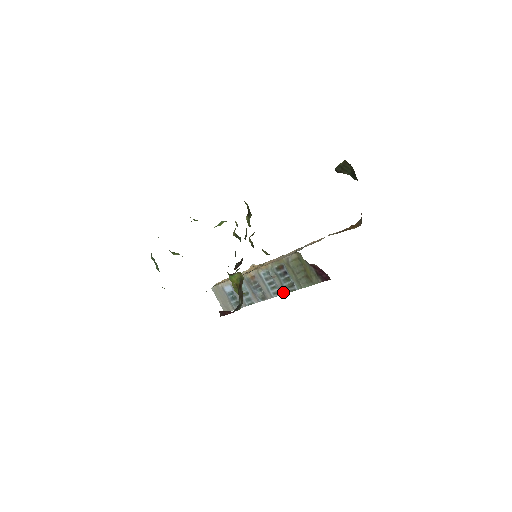
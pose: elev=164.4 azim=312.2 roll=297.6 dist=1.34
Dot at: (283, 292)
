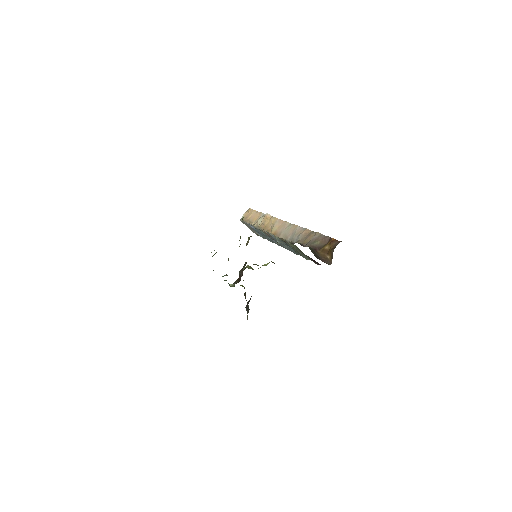
Dot at: (293, 252)
